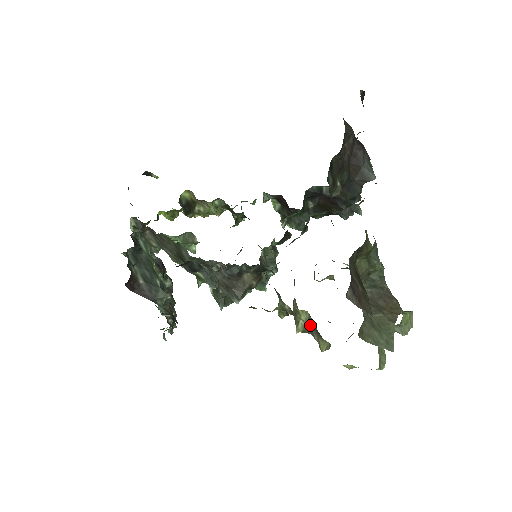
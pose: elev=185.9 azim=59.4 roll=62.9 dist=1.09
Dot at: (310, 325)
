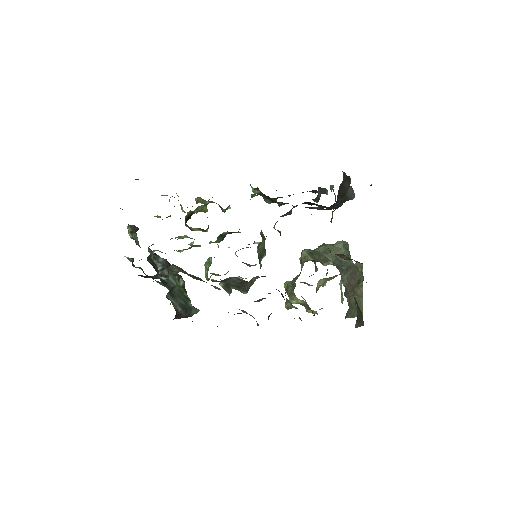
Dot at: (305, 306)
